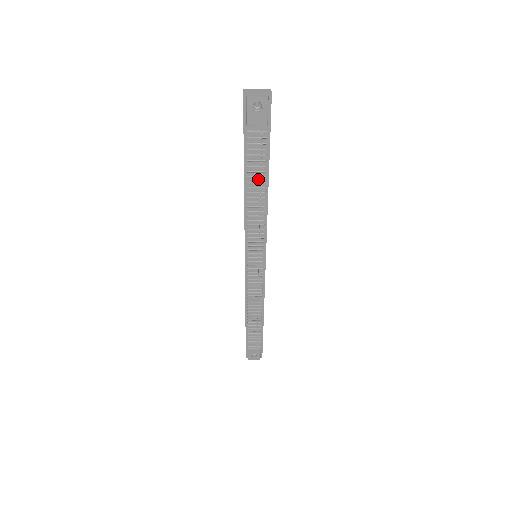
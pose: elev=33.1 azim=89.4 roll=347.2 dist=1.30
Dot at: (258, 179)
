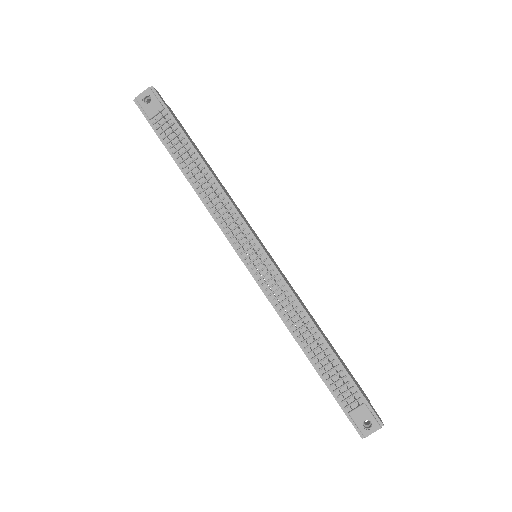
Dot at: (190, 160)
